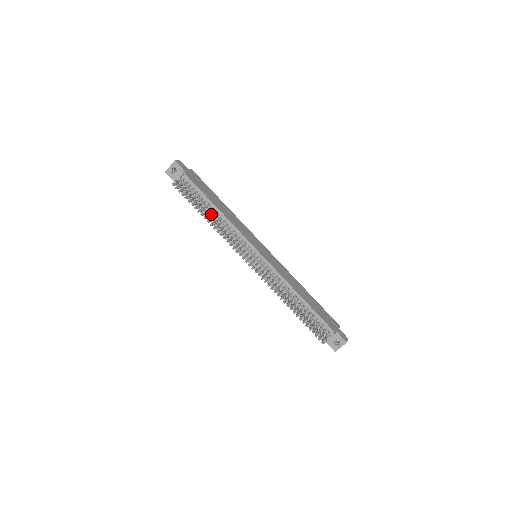
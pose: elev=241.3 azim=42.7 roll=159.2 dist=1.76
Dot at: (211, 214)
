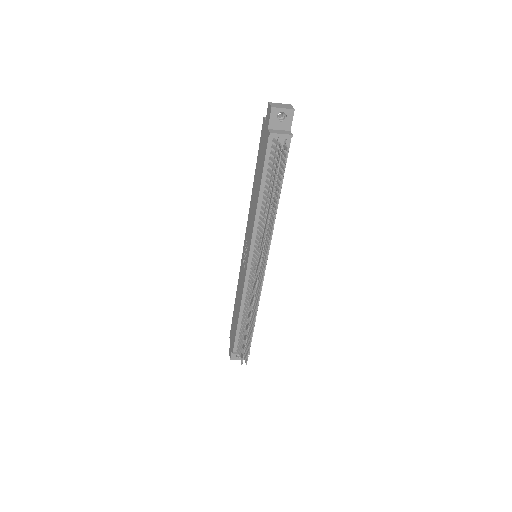
Dot at: (274, 203)
